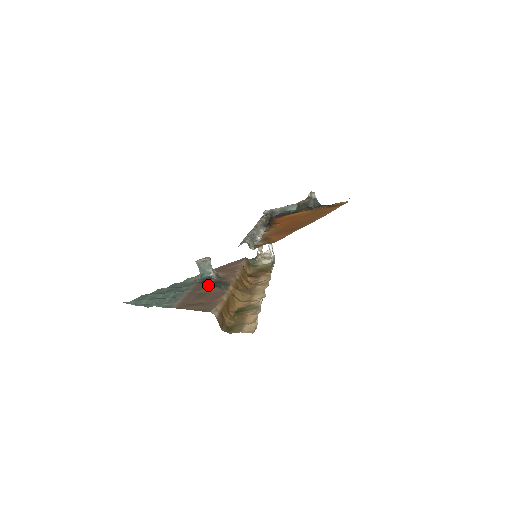
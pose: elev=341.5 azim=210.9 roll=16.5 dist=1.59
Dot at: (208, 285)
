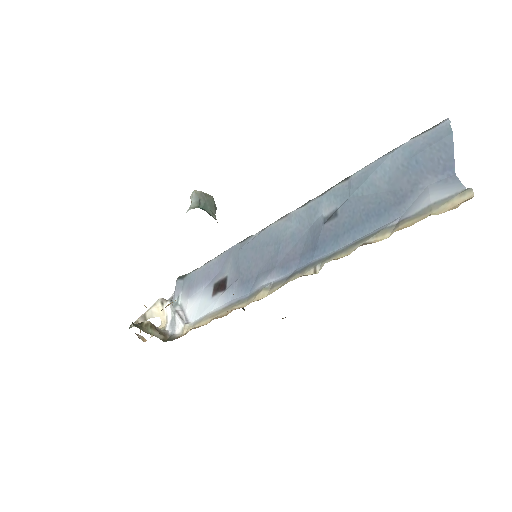
Dot at: occluded
